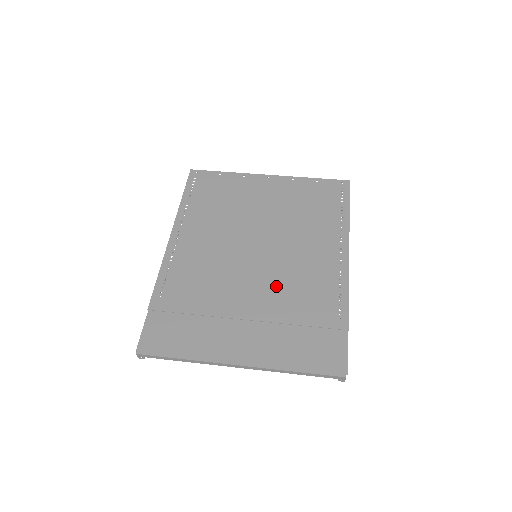
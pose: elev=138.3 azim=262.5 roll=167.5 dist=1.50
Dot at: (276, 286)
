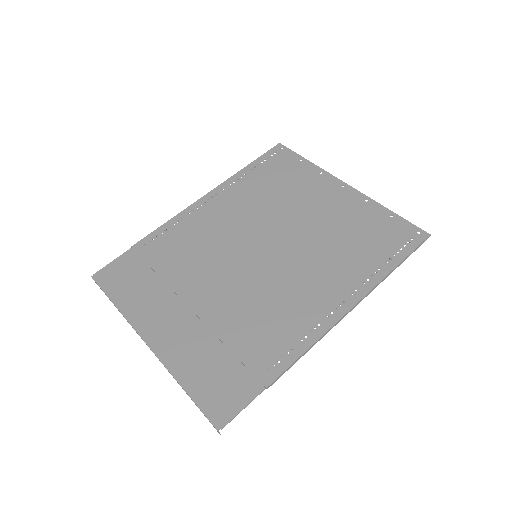
Dot at: (244, 296)
